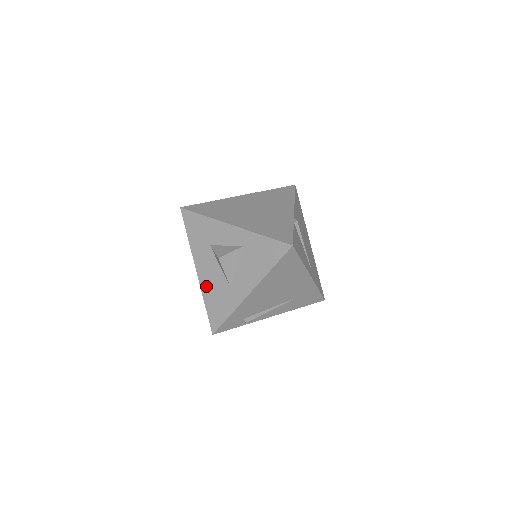
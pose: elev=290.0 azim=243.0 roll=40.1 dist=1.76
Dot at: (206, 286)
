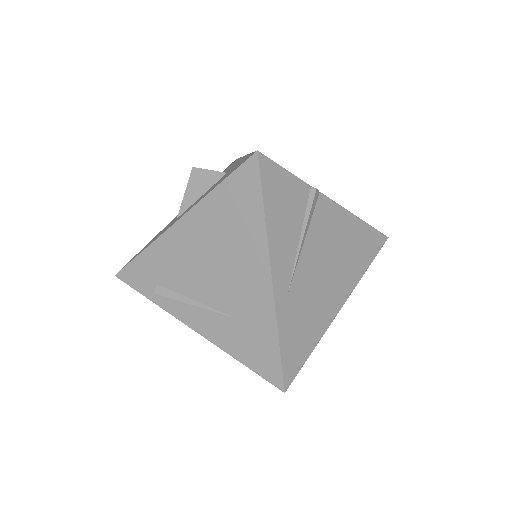
Dot at: (168, 224)
